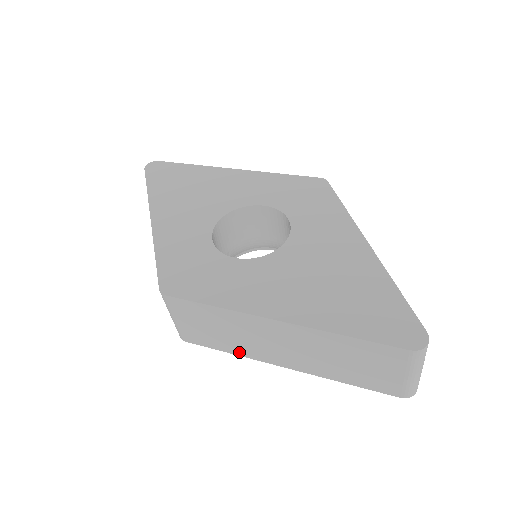
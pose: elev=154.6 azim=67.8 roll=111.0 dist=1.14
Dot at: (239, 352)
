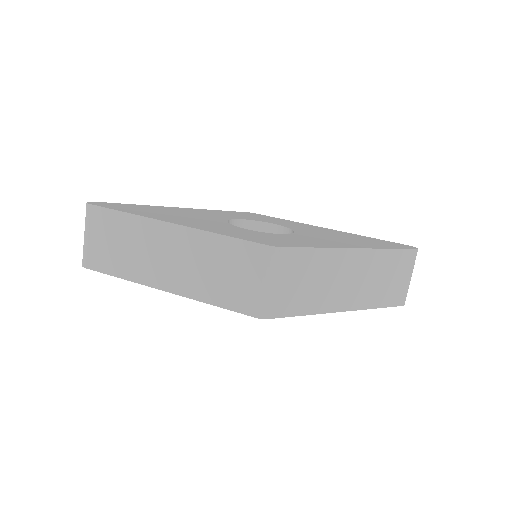
Dot at: (314, 309)
